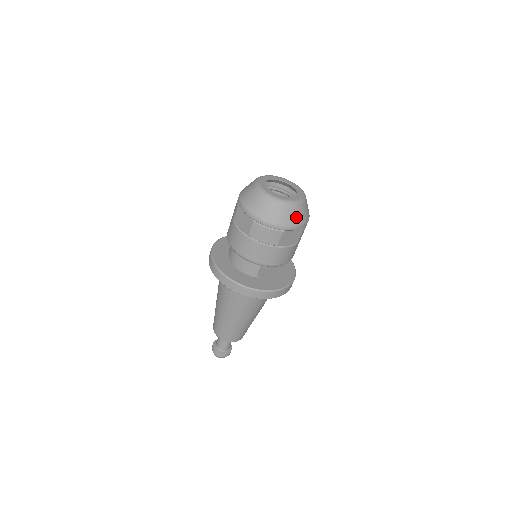
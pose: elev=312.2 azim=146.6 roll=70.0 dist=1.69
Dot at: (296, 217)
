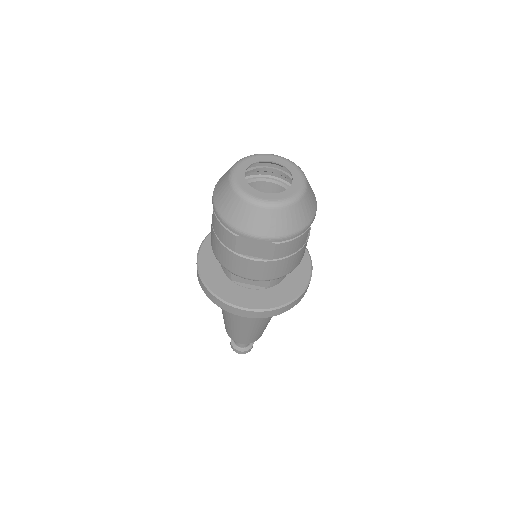
Dot at: (257, 223)
